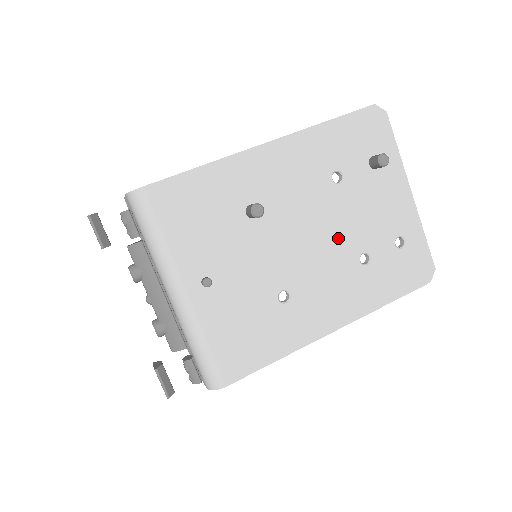
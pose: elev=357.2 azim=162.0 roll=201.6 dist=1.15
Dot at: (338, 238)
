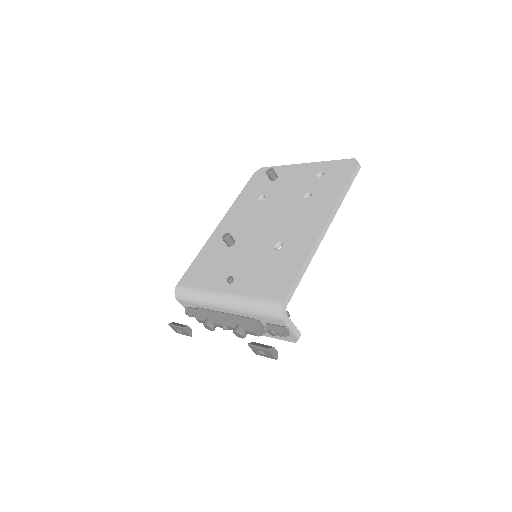
Dot at: (284, 207)
